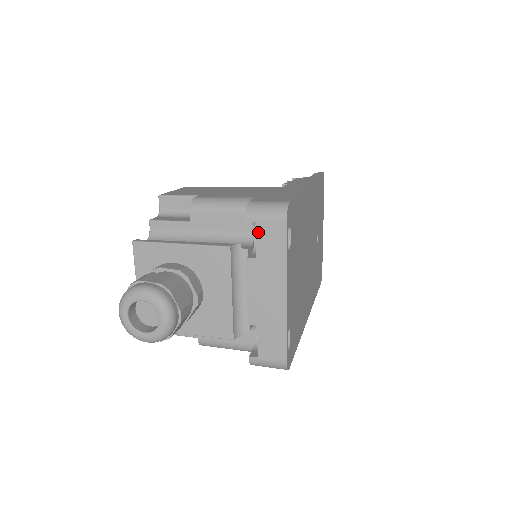
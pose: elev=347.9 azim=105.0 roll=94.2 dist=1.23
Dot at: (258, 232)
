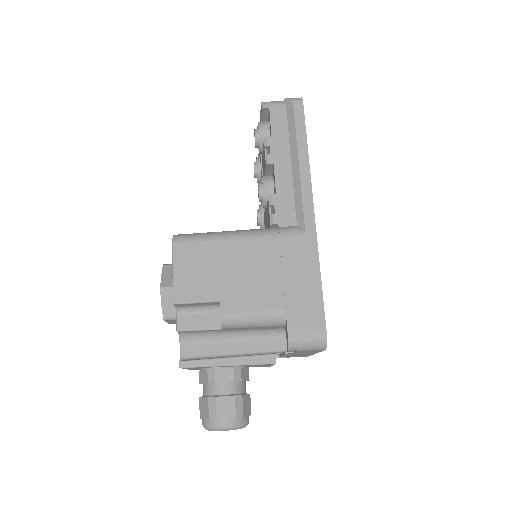
Dot at: occluded
